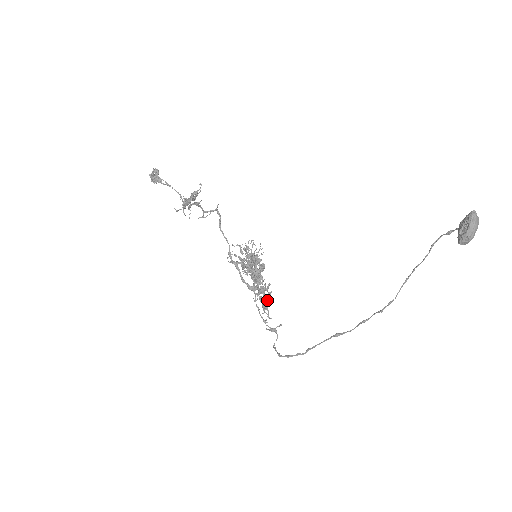
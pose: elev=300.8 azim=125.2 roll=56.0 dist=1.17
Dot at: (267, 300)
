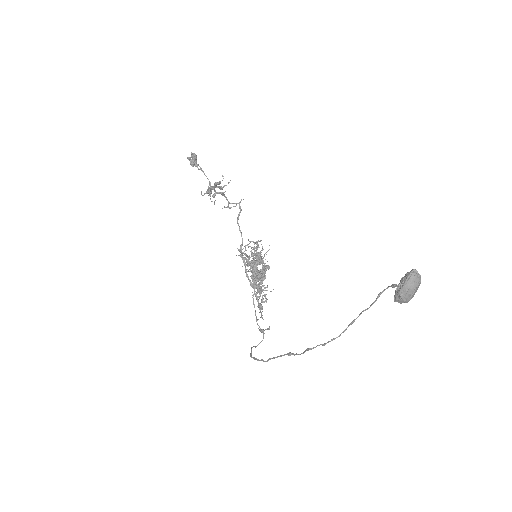
Dot at: (265, 301)
